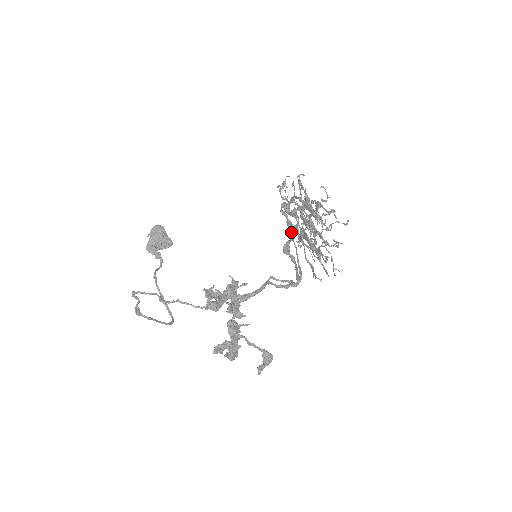
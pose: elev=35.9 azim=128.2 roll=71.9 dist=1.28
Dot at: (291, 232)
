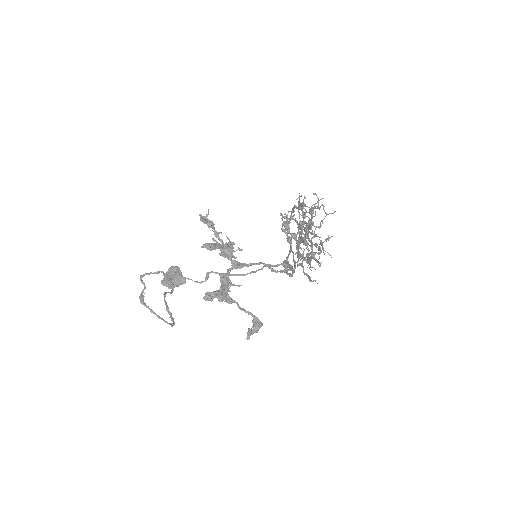
Dot at: (290, 246)
